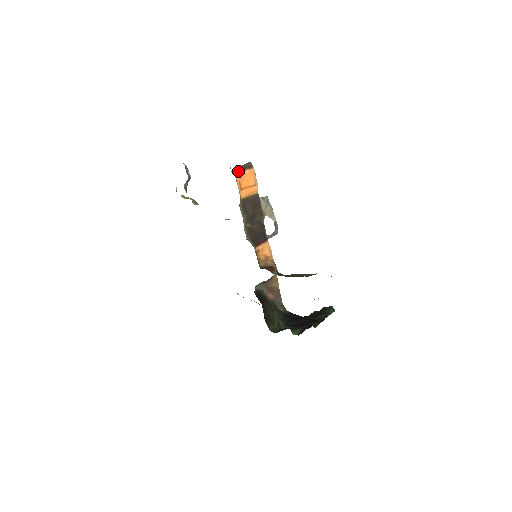
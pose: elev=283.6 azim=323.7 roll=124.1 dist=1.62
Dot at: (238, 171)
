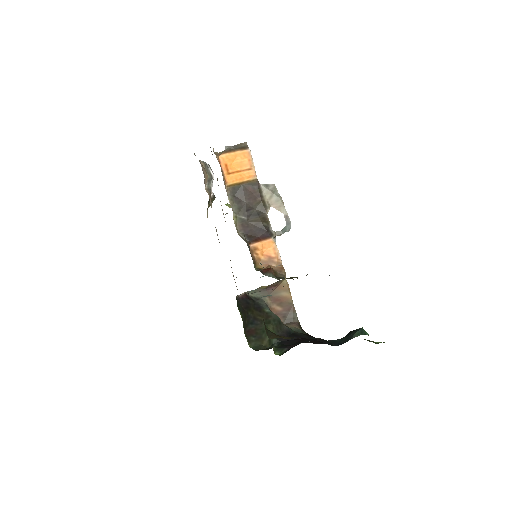
Dot at: (224, 152)
